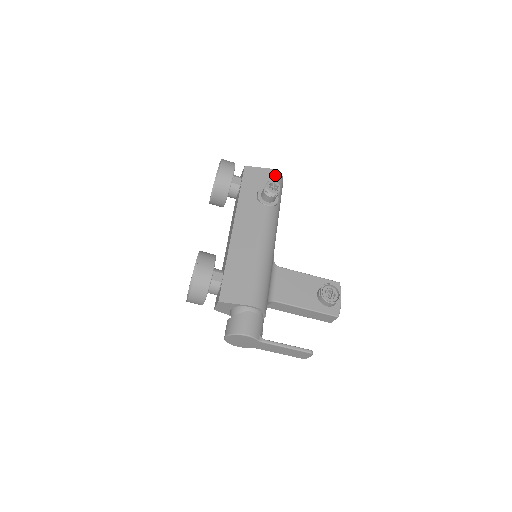
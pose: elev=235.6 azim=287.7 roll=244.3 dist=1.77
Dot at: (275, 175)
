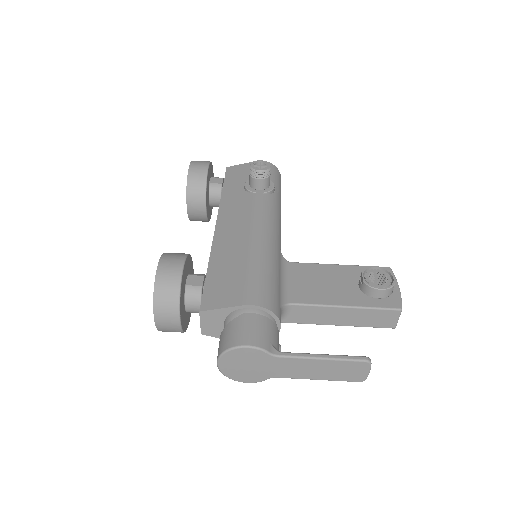
Dot at: occluded
